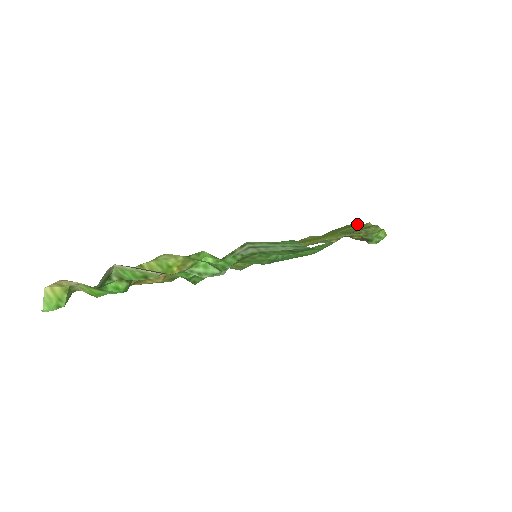
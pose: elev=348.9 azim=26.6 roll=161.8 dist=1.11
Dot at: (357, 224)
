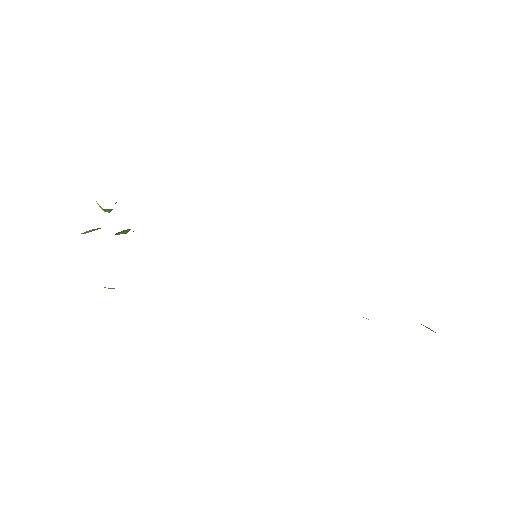
Dot at: occluded
